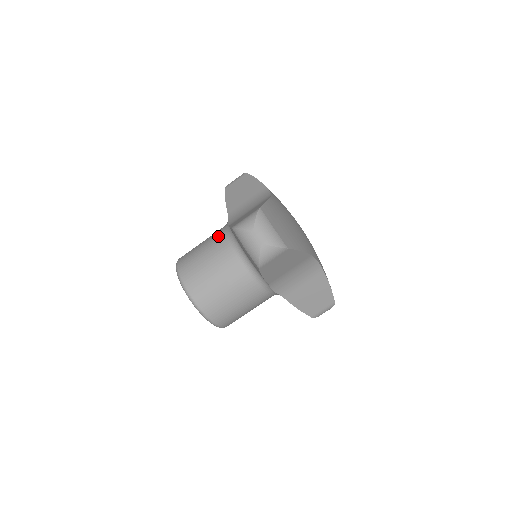
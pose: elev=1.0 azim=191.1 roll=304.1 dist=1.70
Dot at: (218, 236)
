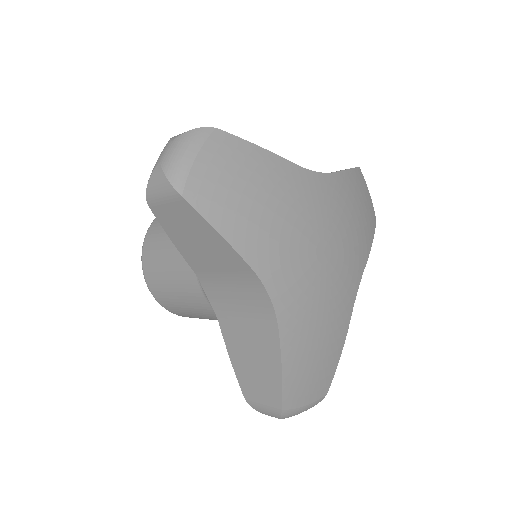
Dot at: occluded
